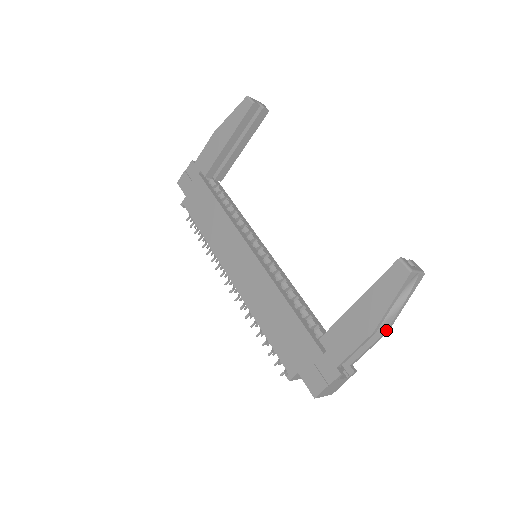
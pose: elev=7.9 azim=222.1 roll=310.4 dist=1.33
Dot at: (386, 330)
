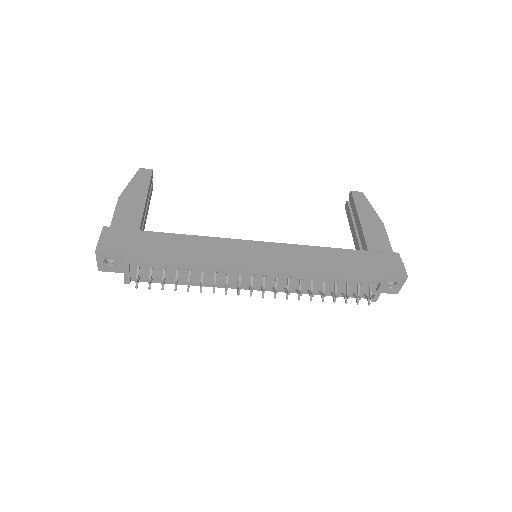
Dot at: occluded
